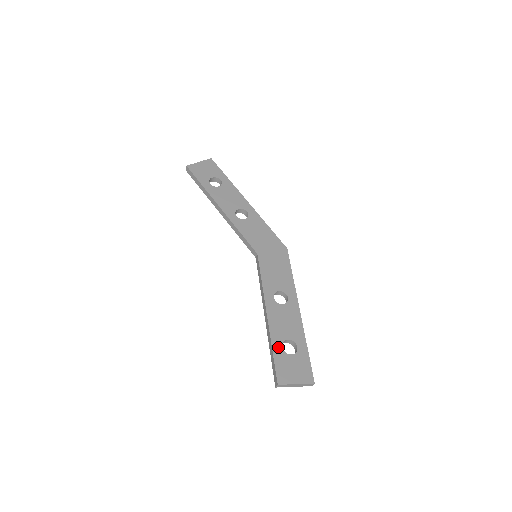
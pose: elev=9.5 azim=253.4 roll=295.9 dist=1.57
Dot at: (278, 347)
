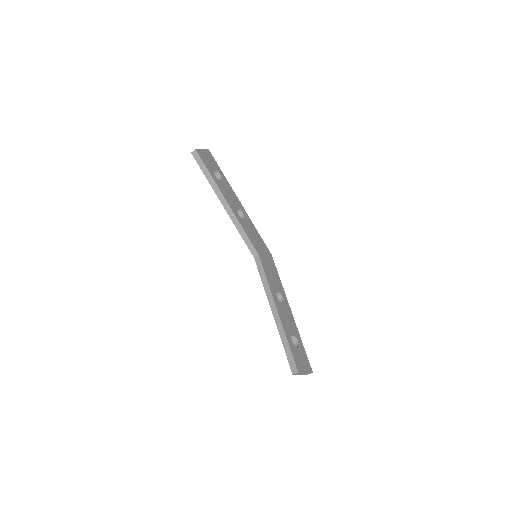
Dot at: (290, 340)
